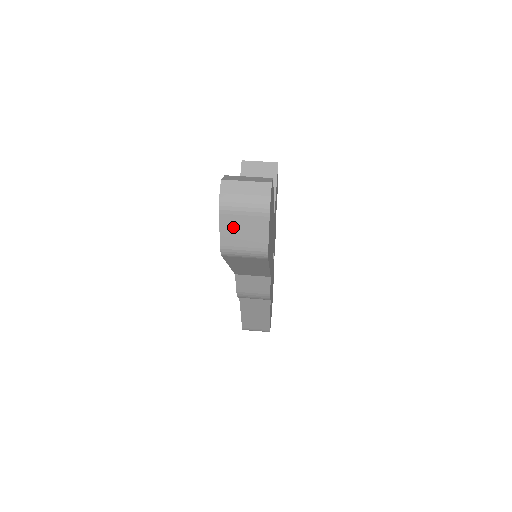
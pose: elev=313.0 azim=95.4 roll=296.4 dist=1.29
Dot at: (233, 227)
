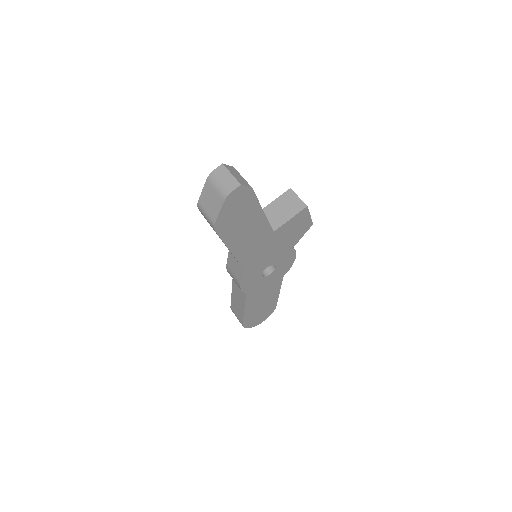
Dot at: (208, 194)
